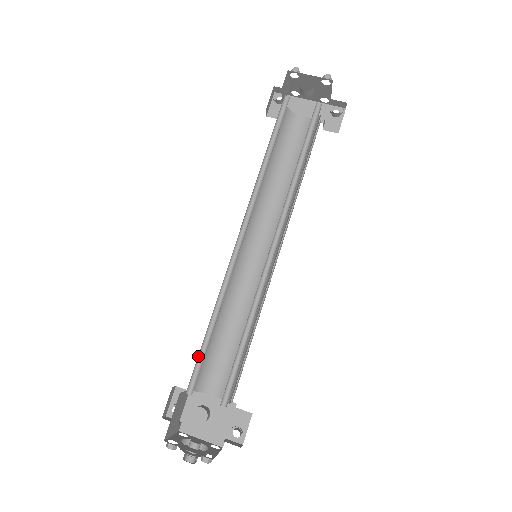
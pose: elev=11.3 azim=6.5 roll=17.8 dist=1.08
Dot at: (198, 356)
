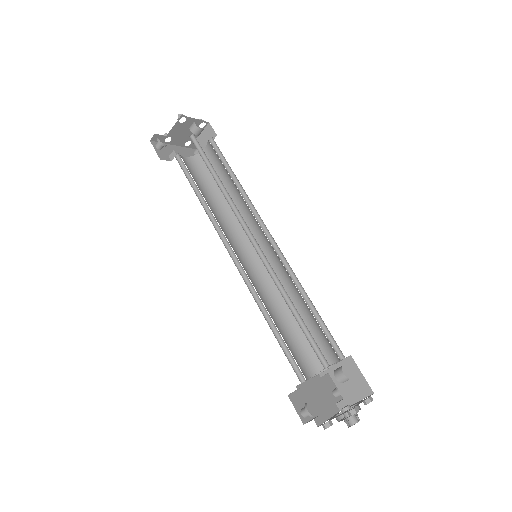
Dot at: (306, 337)
